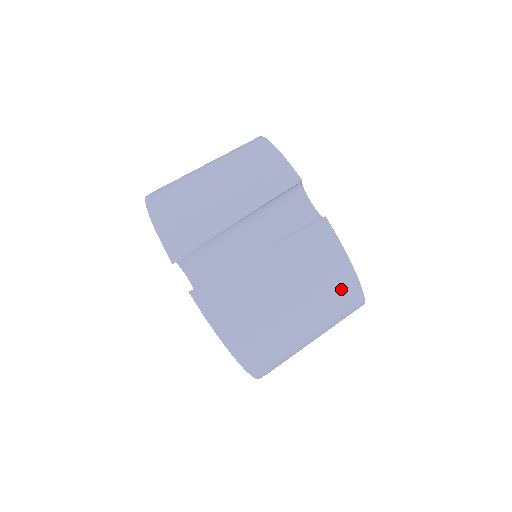
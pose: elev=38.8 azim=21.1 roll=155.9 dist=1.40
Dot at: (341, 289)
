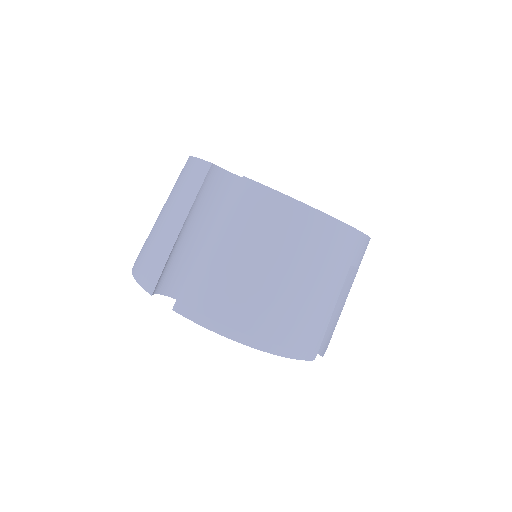
Dot at: (305, 228)
